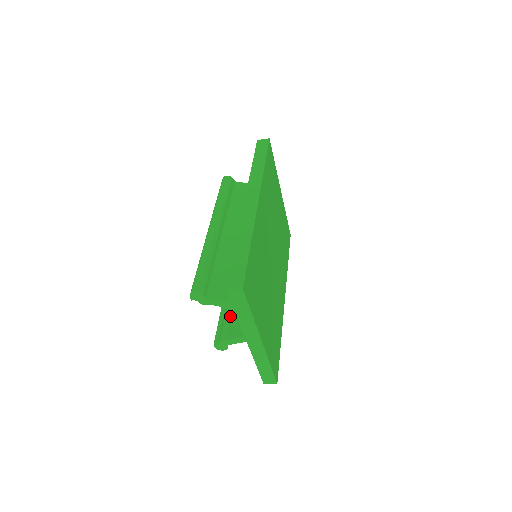
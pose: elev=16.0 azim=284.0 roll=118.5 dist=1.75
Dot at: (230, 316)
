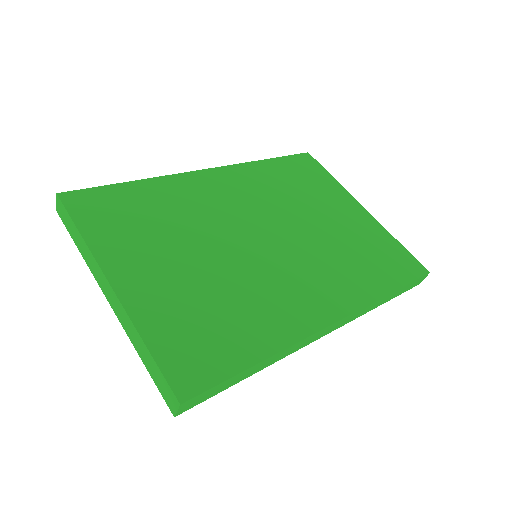
Dot at: occluded
